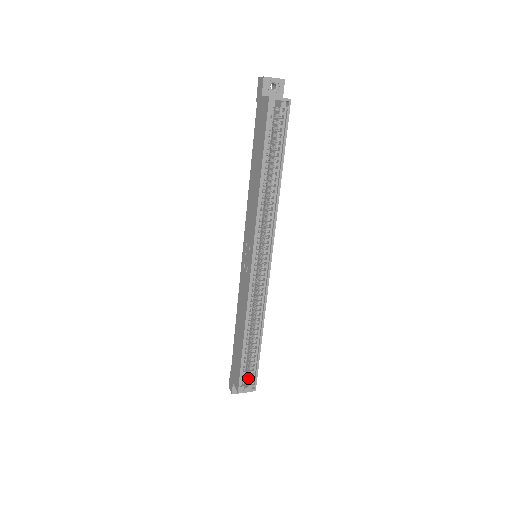
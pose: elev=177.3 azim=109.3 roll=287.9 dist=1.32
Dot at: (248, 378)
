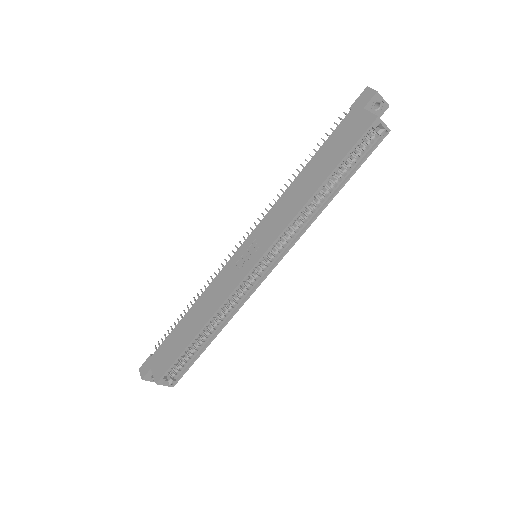
Dot at: (173, 372)
